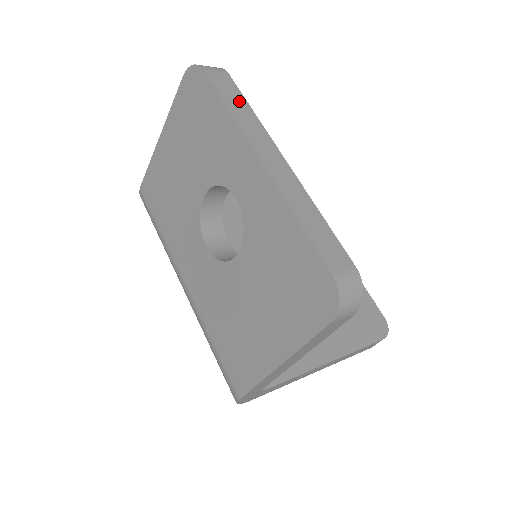
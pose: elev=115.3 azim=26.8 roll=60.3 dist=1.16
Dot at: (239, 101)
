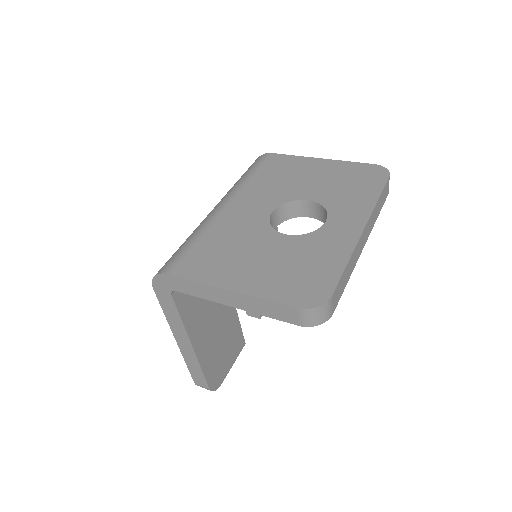
Dot at: (381, 205)
